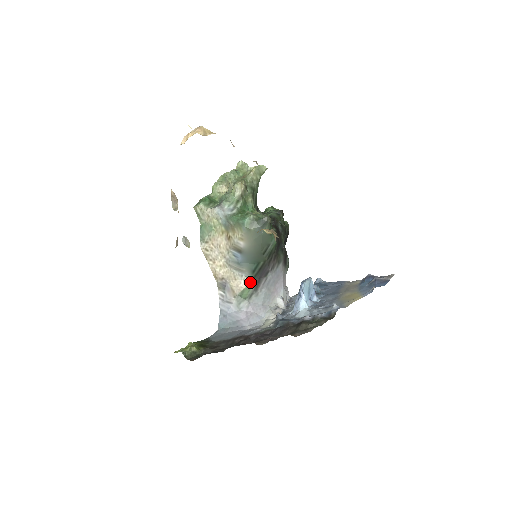
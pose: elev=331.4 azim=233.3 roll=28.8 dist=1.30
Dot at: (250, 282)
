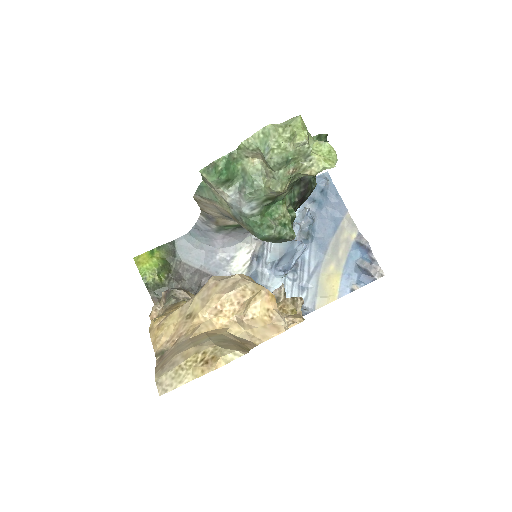
Dot at: occluded
